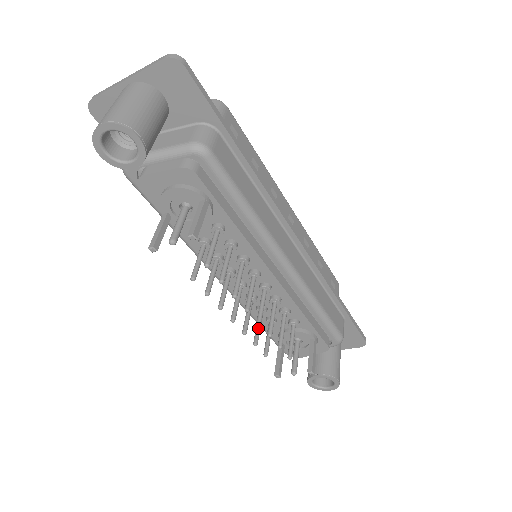
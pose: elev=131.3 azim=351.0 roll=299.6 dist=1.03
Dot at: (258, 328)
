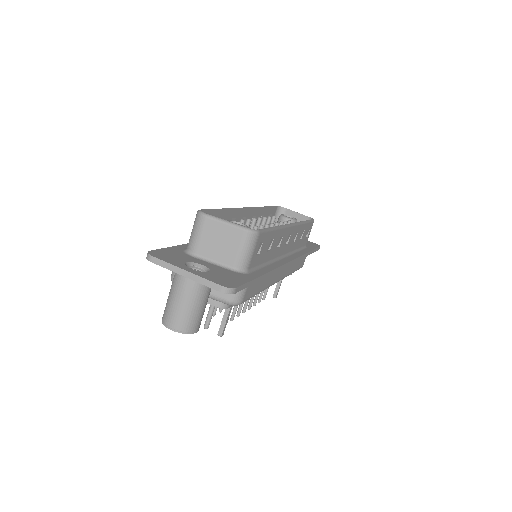
Dot at: occluded
